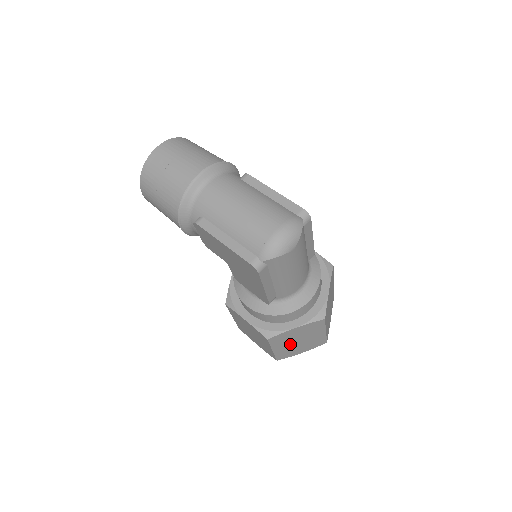
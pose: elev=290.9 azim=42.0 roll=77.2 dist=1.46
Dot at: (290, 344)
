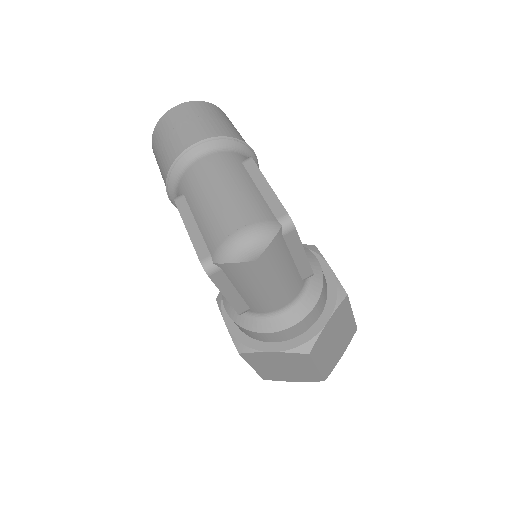
Dot at: (273, 367)
